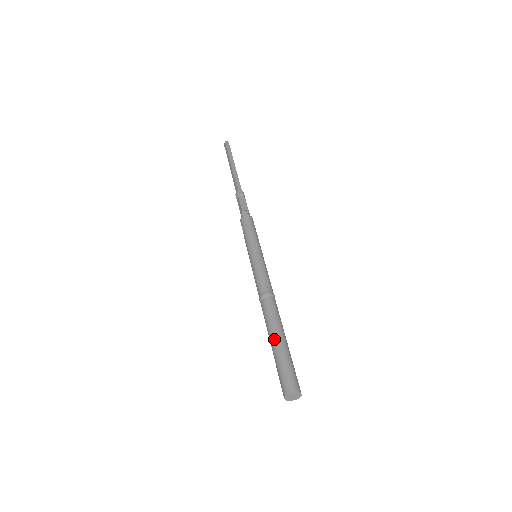
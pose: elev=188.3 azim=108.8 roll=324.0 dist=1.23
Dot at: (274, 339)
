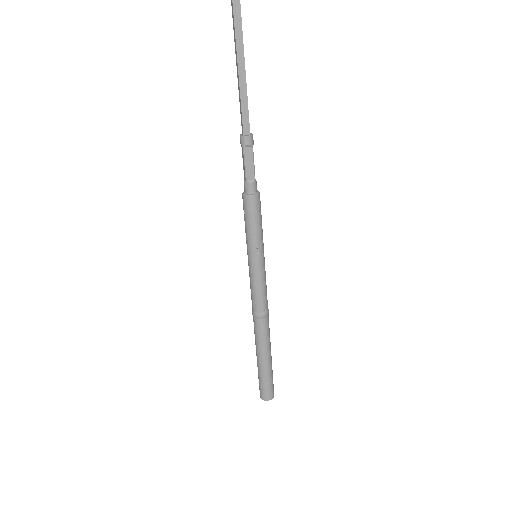
Dot at: (259, 359)
